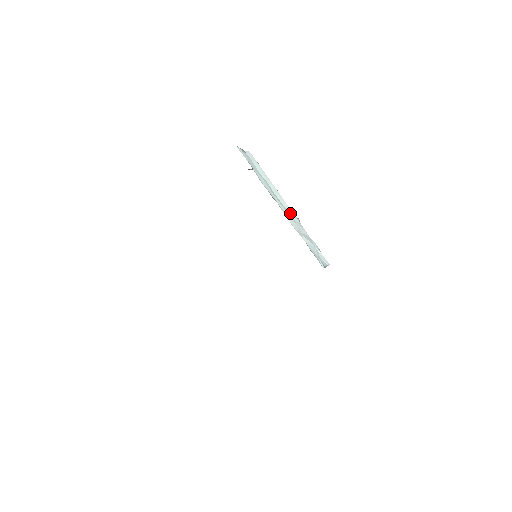
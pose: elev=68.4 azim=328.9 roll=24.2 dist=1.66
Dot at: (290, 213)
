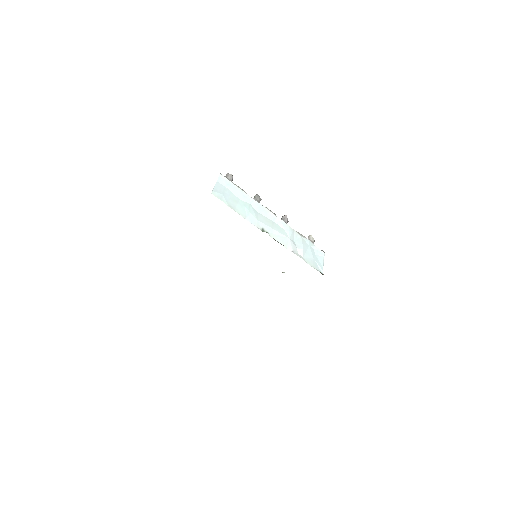
Dot at: (278, 223)
